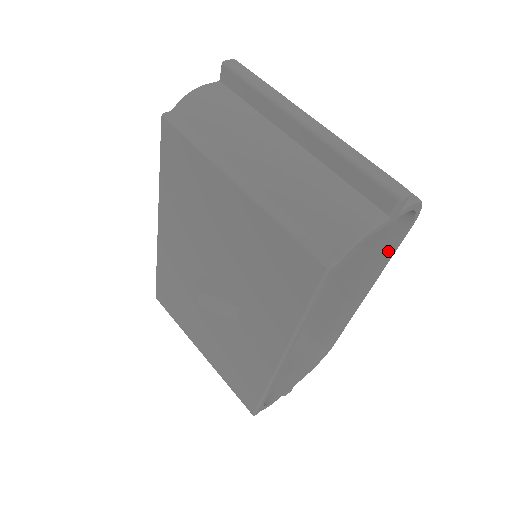
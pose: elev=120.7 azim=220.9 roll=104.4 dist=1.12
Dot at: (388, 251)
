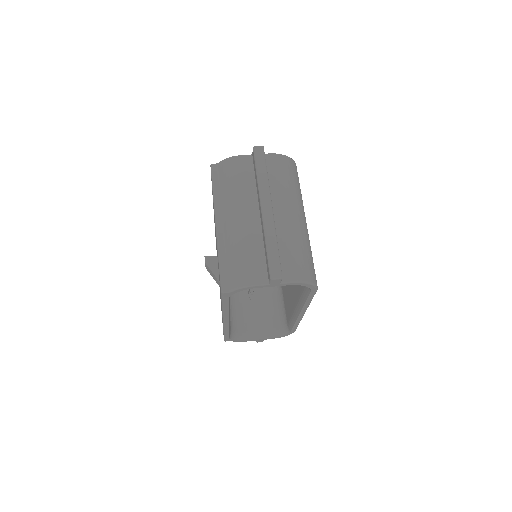
Dot at: (305, 297)
